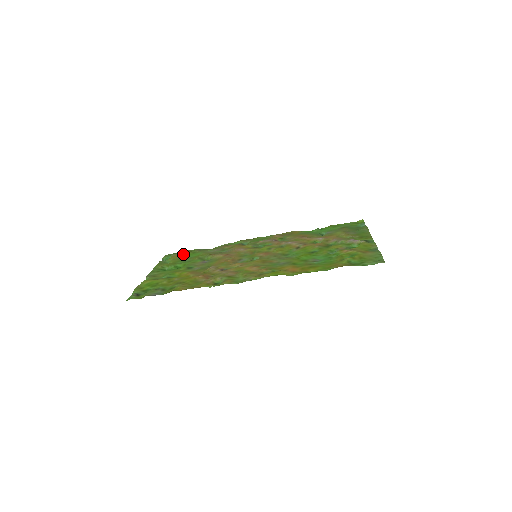
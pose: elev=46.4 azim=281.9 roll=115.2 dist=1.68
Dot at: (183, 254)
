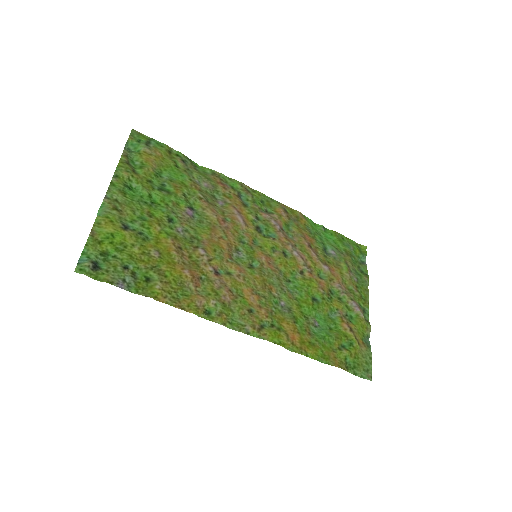
Dot at: (161, 158)
